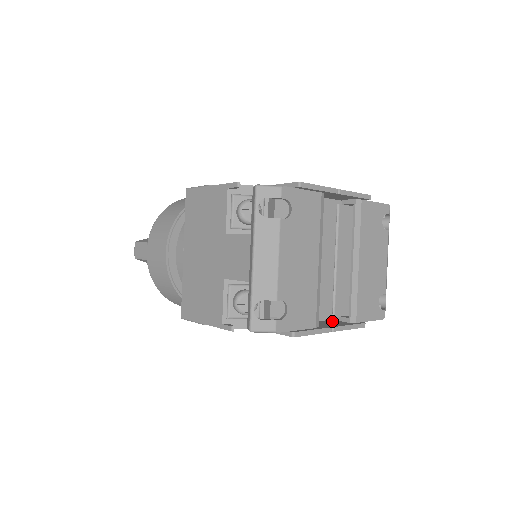
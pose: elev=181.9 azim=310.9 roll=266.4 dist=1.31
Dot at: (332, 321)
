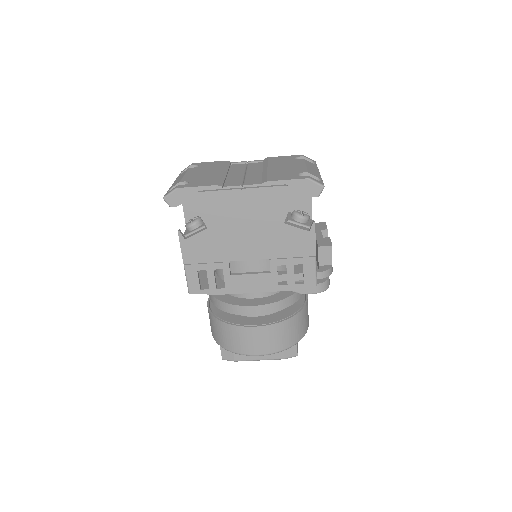
Dot at: (266, 204)
